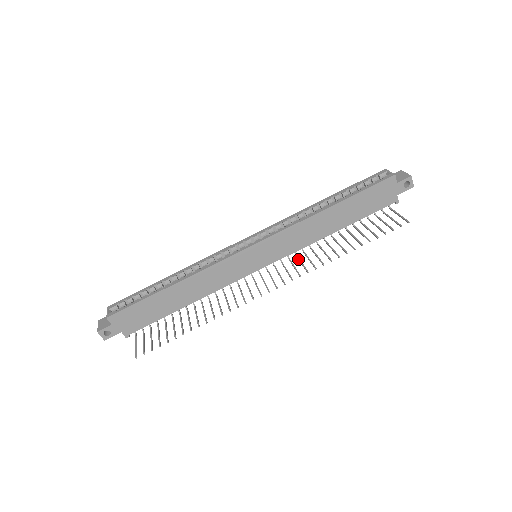
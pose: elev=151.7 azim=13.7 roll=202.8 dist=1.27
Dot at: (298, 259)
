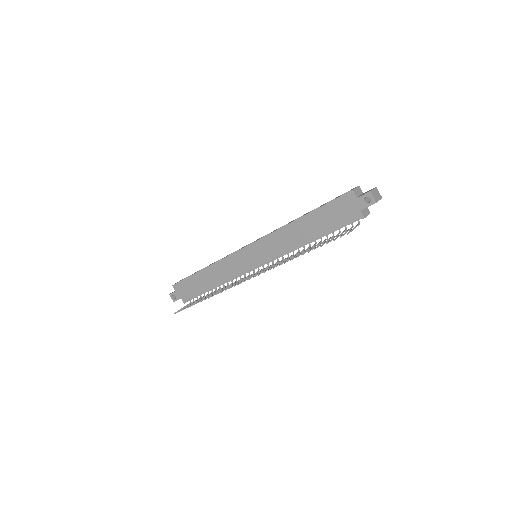
Dot at: (279, 262)
